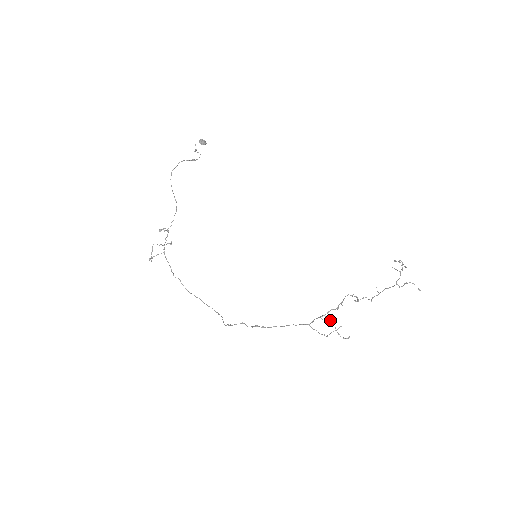
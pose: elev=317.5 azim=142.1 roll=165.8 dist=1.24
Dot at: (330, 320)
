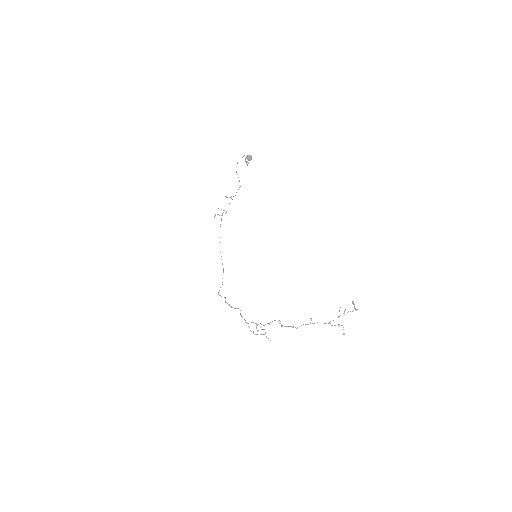
Dot at: occluded
